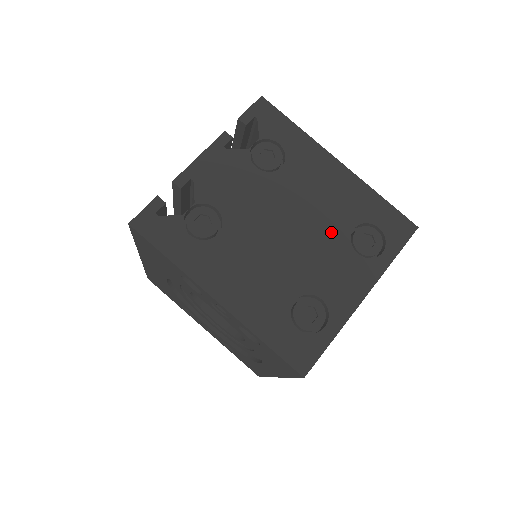
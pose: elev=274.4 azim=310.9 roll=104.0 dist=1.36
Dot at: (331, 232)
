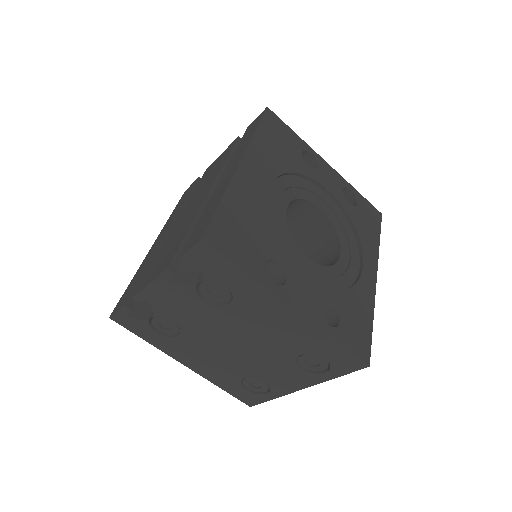
Dot at: (277, 353)
